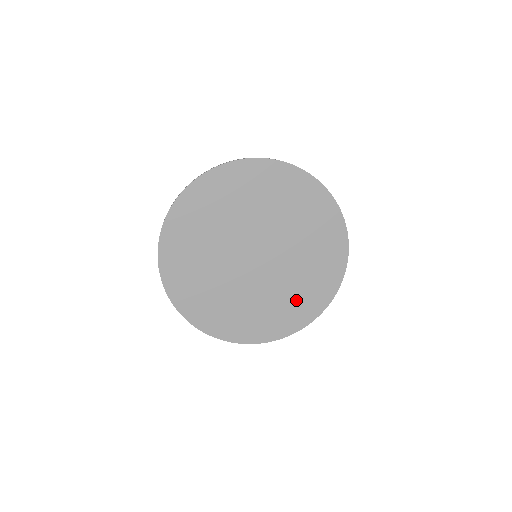
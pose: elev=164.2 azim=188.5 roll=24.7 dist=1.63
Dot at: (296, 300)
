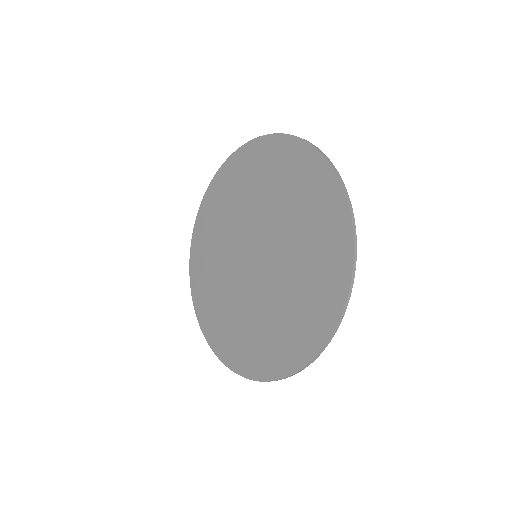
Dot at: (272, 336)
